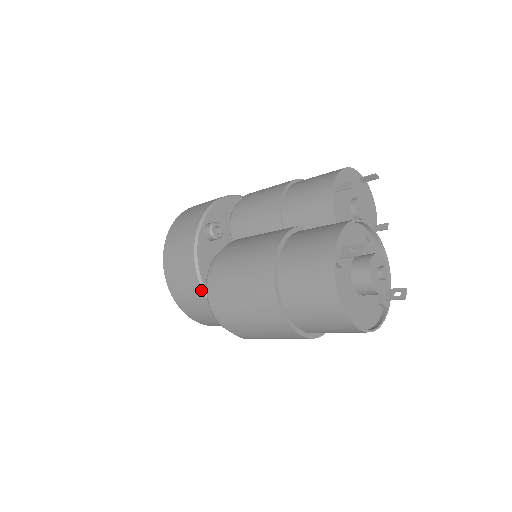
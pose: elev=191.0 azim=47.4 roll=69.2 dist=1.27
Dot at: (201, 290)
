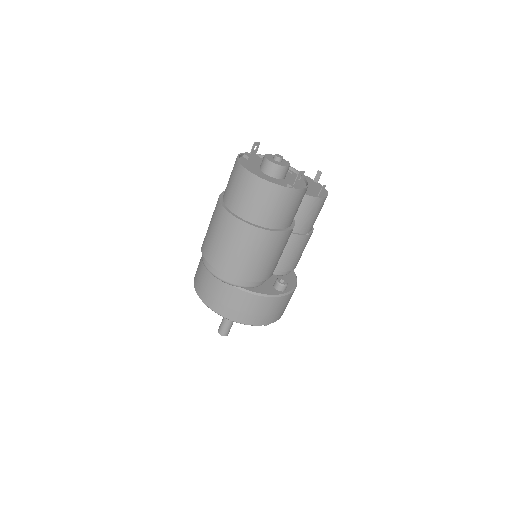
Dot at: occluded
